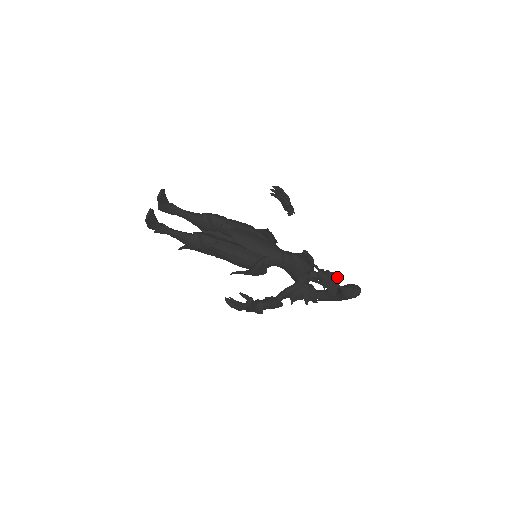
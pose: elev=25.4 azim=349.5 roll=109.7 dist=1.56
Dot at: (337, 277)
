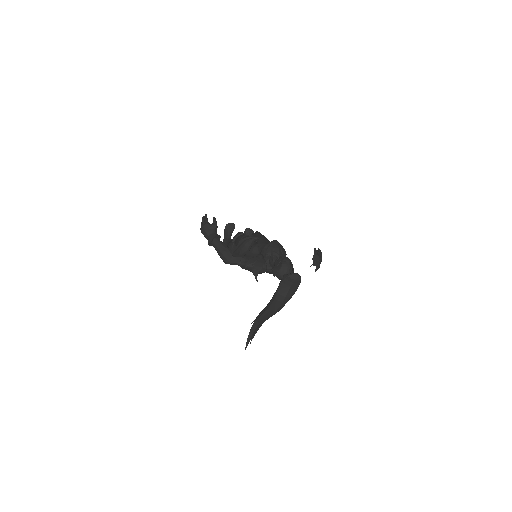
Dot at: (290, 260)
